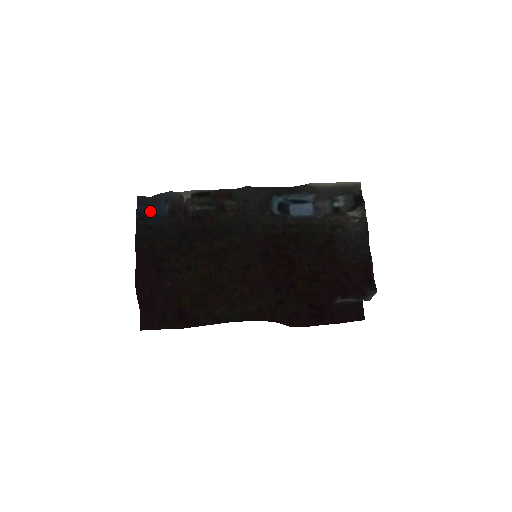
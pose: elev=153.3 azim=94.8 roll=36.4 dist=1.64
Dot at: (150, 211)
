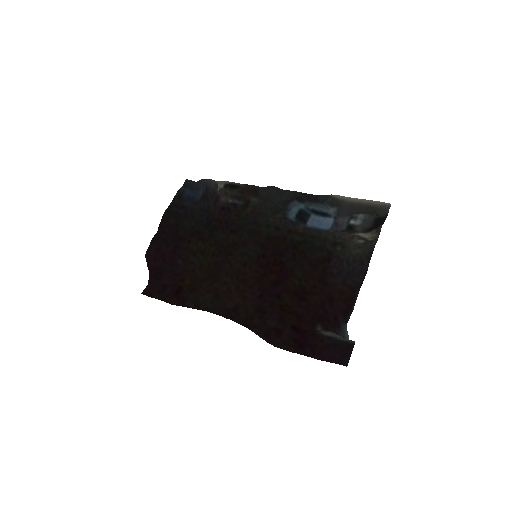
Dot at: (190, 194)
